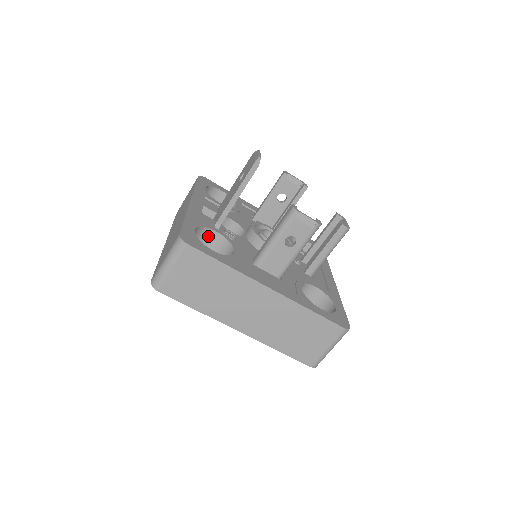
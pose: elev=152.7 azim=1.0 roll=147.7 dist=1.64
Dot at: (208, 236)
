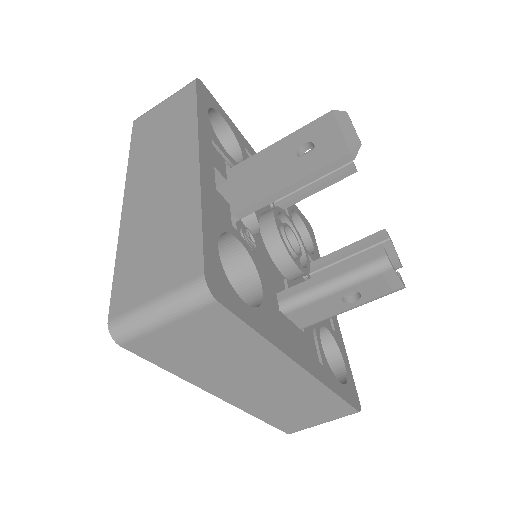
Dot at: (221, 242)
